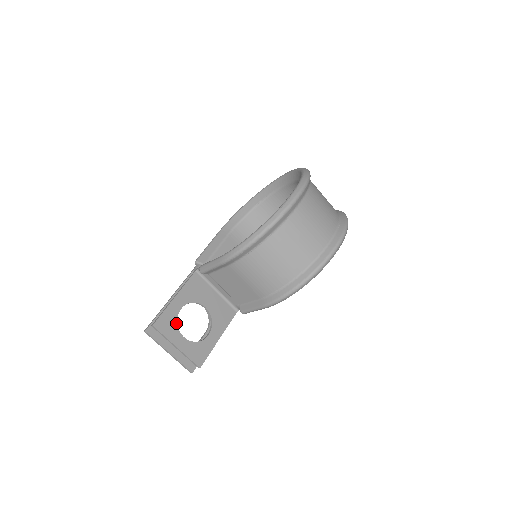
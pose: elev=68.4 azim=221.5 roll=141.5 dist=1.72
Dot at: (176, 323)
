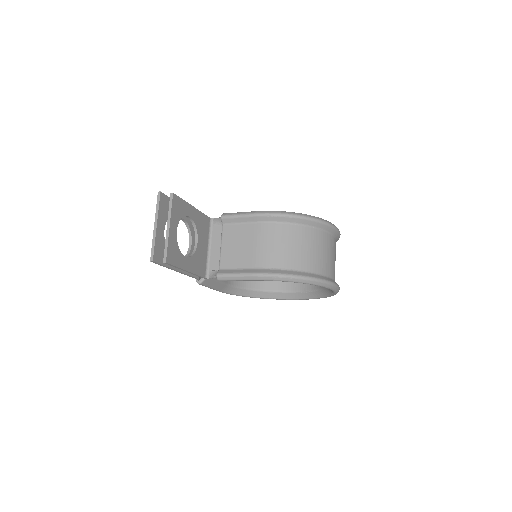
Dot at: (181, 217)
